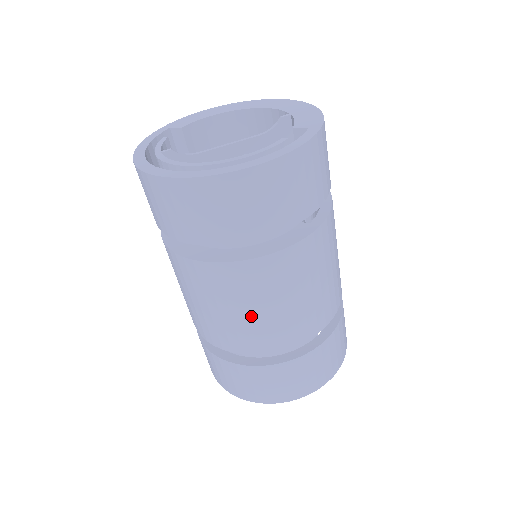
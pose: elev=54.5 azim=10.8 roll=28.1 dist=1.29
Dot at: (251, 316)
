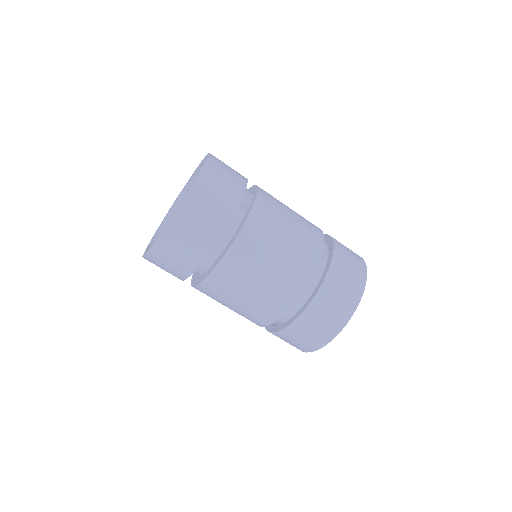
Dot at: (262, 285)
